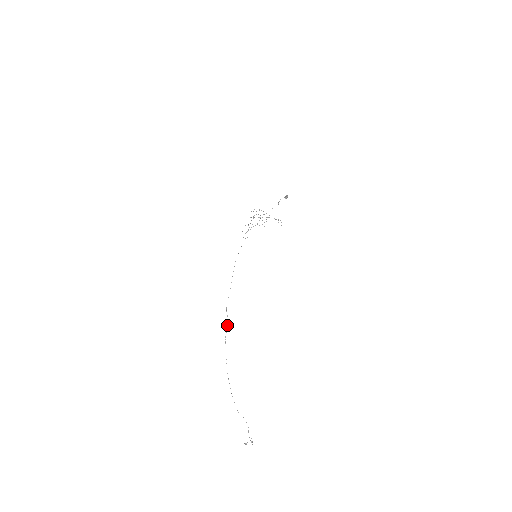
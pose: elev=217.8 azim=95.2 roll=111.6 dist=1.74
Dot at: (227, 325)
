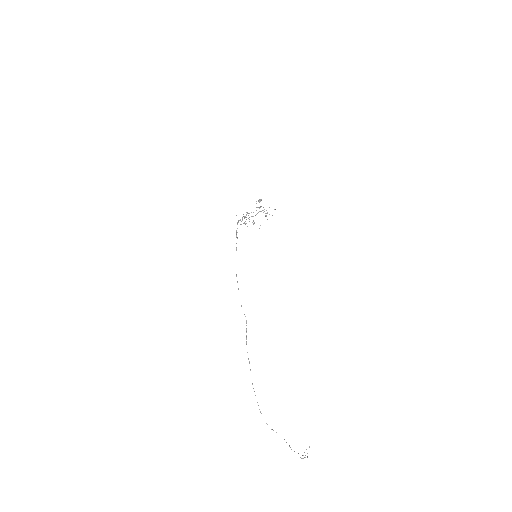
Dot at: (246, 331)
